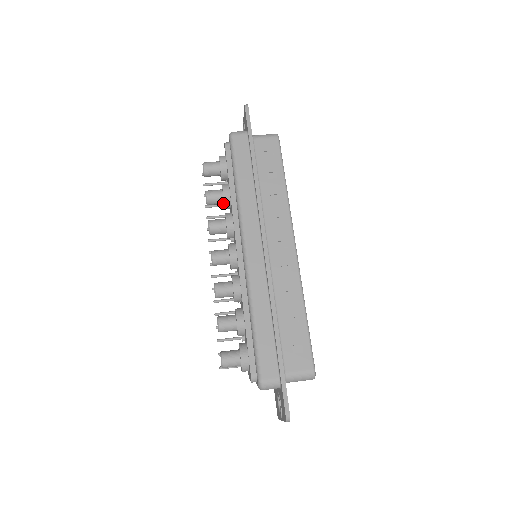
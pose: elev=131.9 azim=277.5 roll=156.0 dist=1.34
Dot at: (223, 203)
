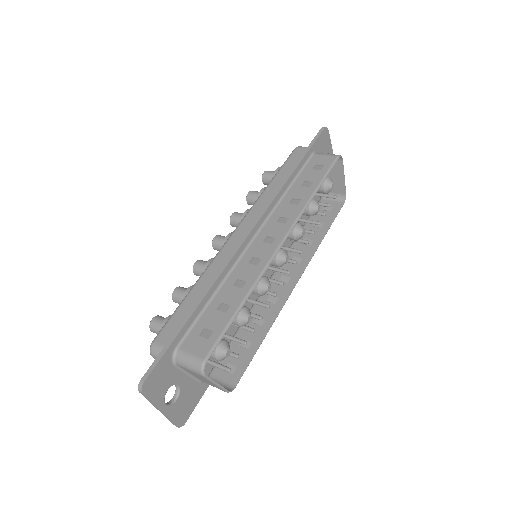
Dot at: occluded
